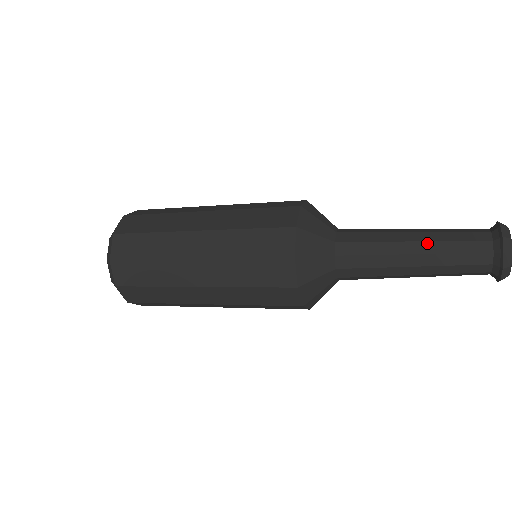
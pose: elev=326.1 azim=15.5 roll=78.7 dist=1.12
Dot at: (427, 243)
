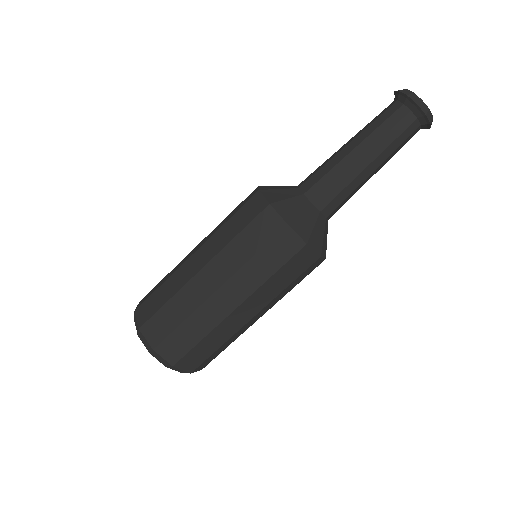
Dot at: (355, 136)
